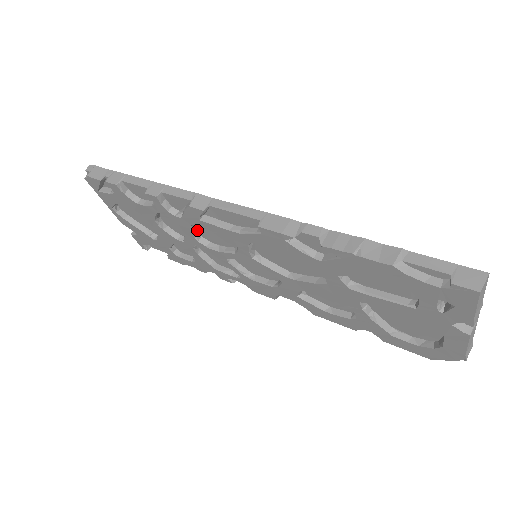
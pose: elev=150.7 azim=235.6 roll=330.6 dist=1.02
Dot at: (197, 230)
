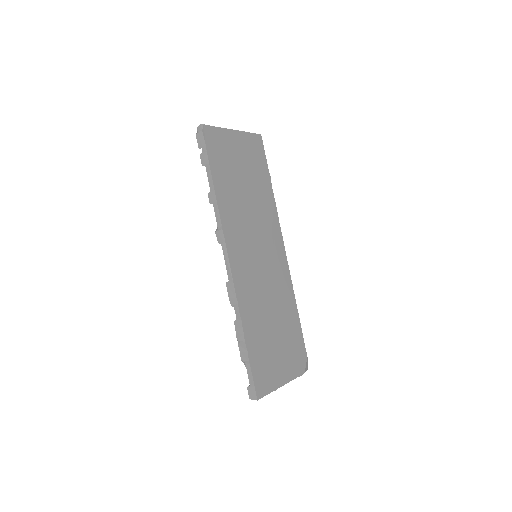
Dot at: occluded
